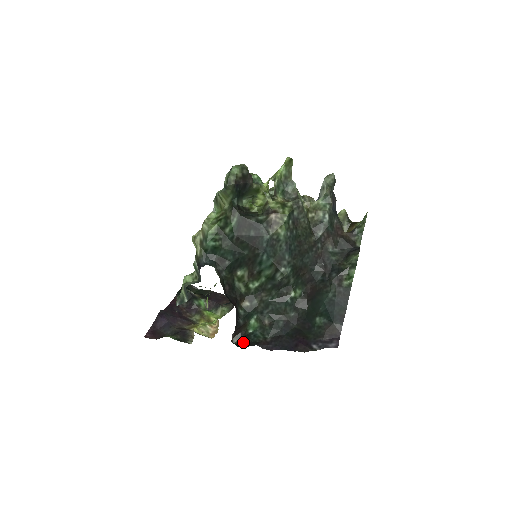
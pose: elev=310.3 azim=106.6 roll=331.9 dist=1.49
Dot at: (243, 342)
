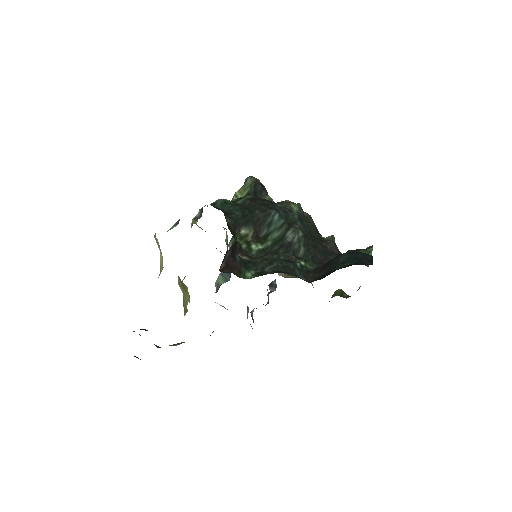
Dot at: occluded
